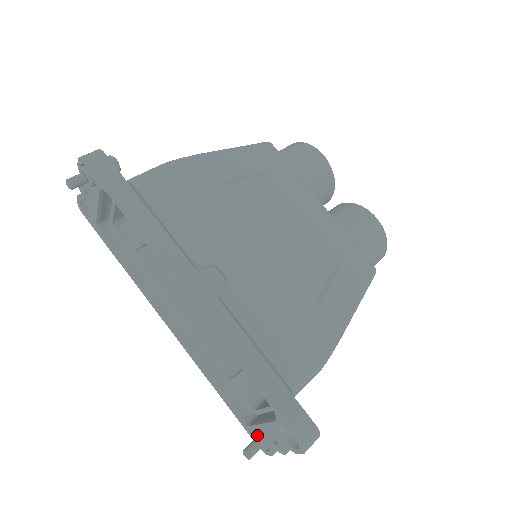
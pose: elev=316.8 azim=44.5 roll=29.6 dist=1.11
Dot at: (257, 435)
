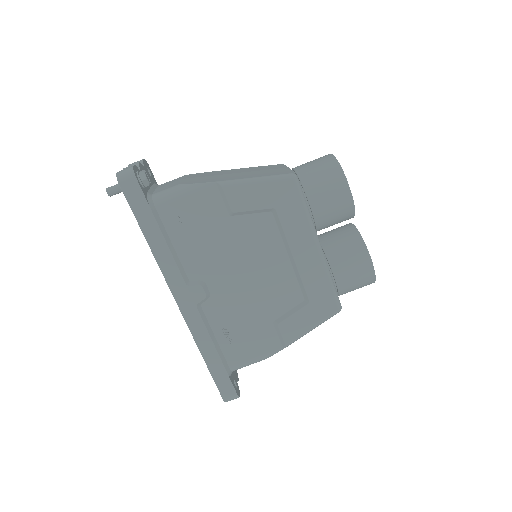
Dot at: occluded
